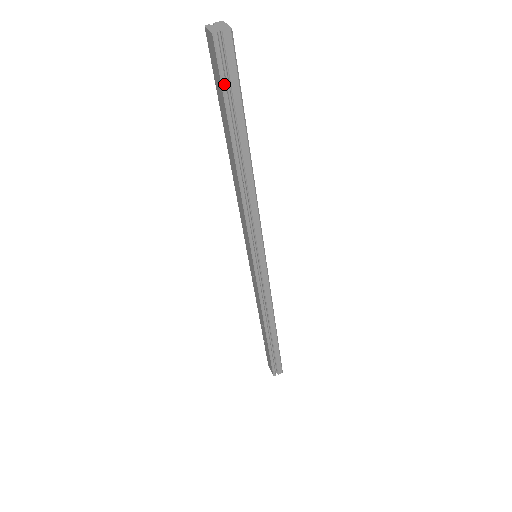
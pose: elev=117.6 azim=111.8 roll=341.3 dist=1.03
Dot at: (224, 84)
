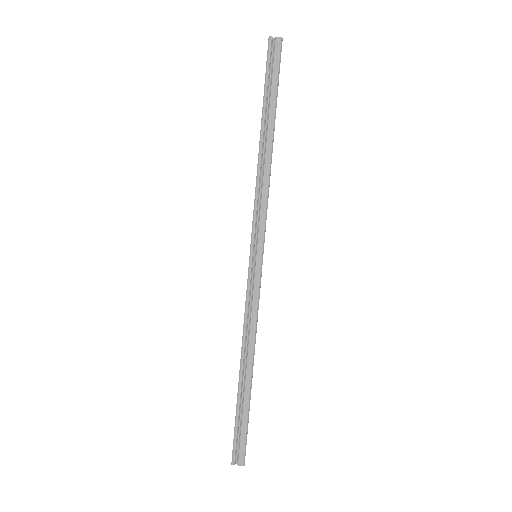
Dot at: (268, 71)
